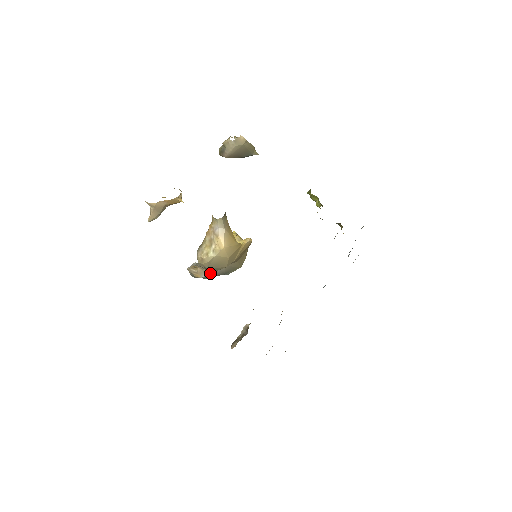
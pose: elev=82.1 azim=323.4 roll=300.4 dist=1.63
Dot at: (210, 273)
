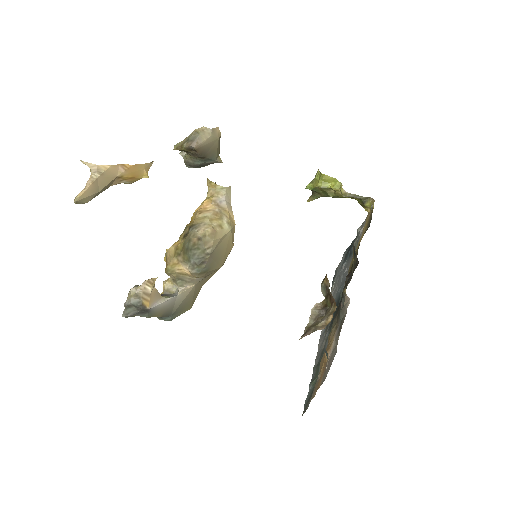
Dot at: (164, 301)
